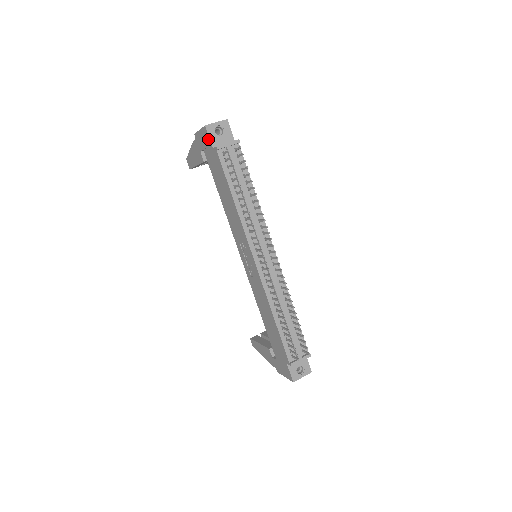
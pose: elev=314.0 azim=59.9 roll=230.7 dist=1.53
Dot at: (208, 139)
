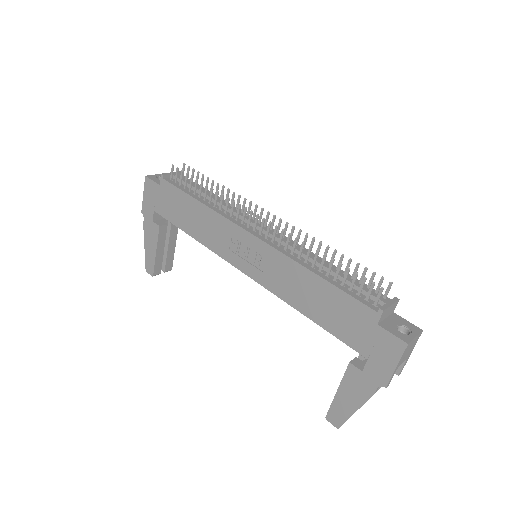
Dot at: (152, 185)
